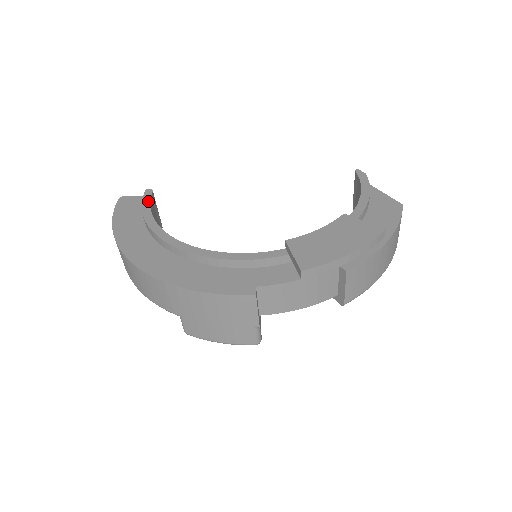
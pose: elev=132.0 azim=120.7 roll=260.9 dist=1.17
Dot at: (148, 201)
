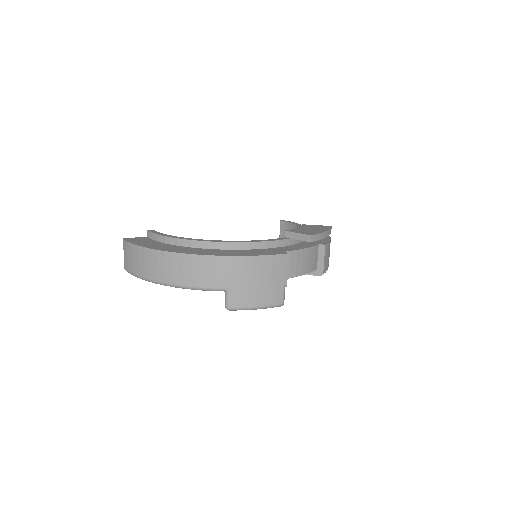
Dot at: (159, 233)
